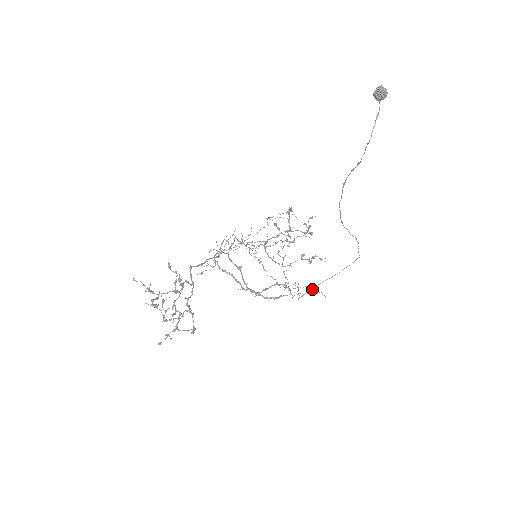
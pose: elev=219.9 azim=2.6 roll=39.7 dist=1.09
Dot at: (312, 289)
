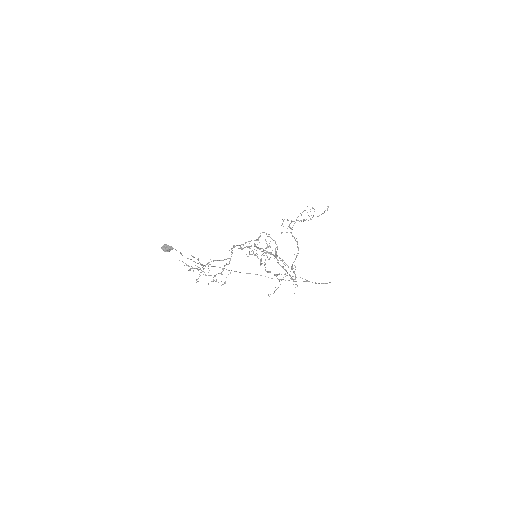
Dot at: occluded
